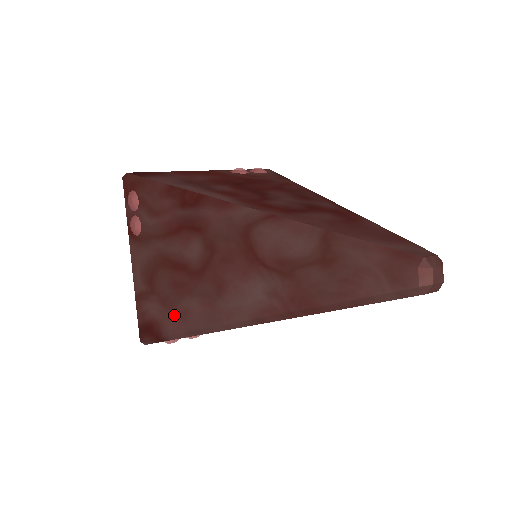
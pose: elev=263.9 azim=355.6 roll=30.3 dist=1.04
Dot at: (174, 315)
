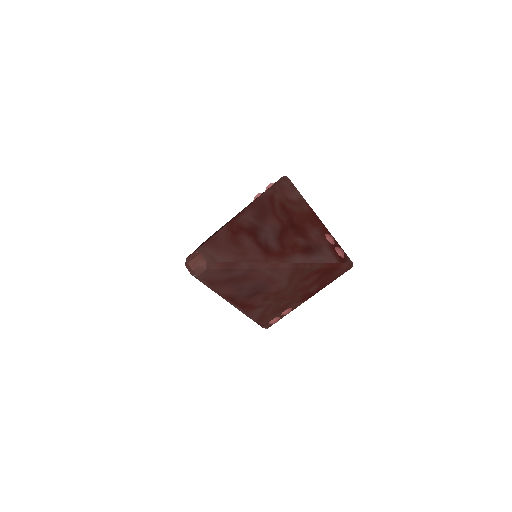
Dot at: occluded
